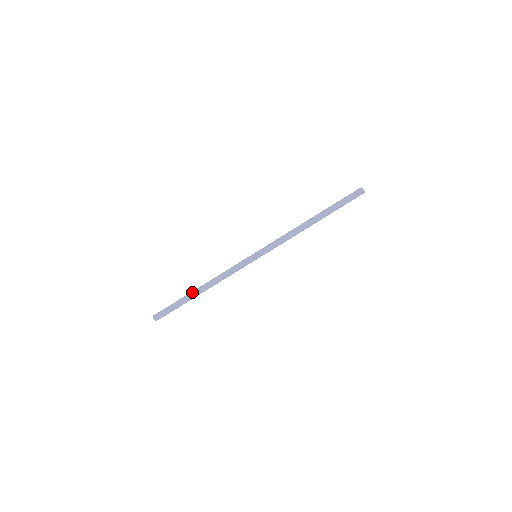
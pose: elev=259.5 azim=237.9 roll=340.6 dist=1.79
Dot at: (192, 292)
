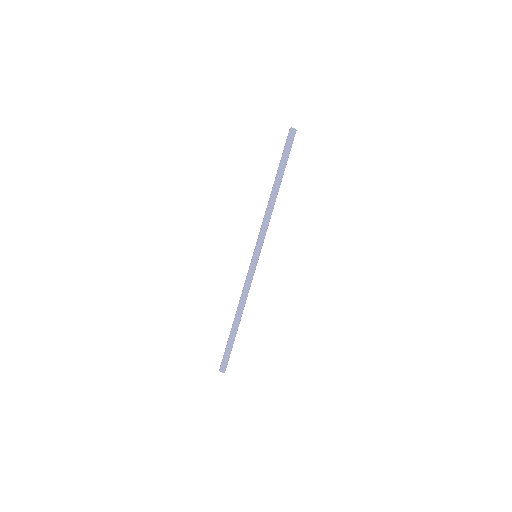
Dot at: (234, 328)
